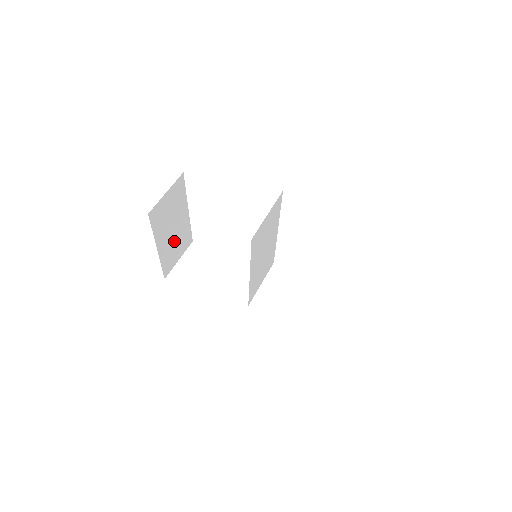
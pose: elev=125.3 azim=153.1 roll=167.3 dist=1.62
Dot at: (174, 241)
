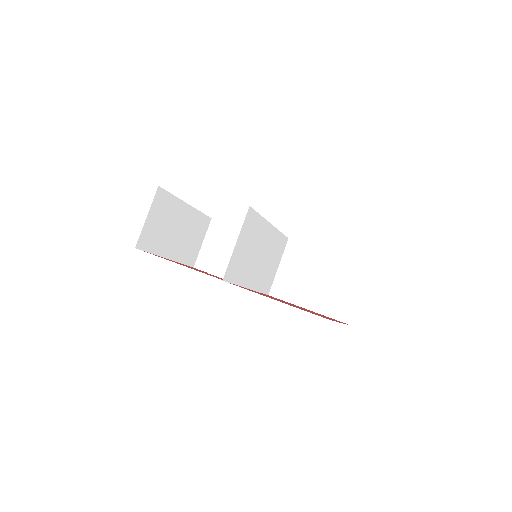
Dot at: (186, 237)
